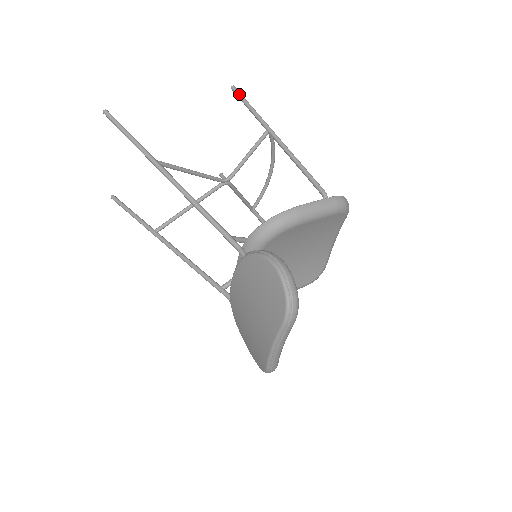
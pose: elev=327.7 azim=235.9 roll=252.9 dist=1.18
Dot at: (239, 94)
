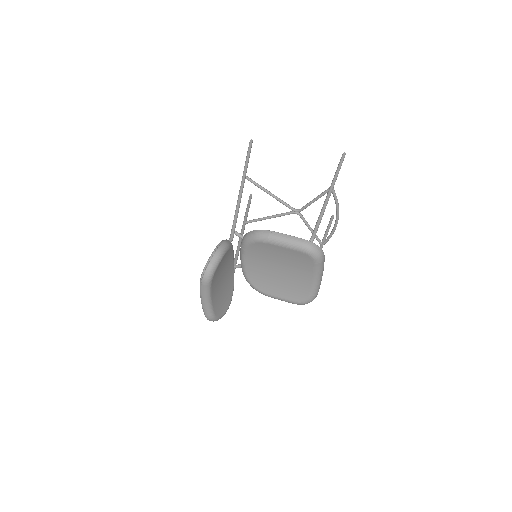
Dot at: (341, 159)
